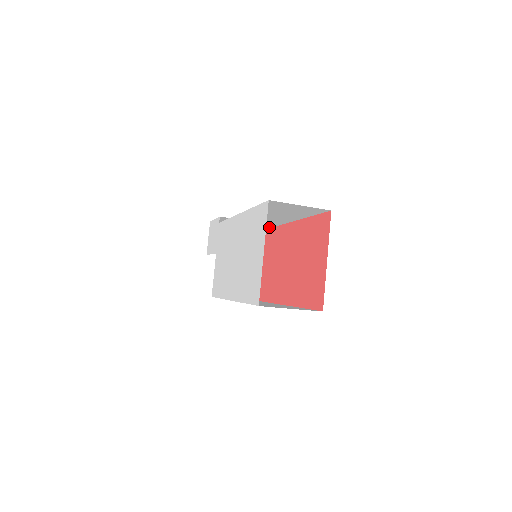
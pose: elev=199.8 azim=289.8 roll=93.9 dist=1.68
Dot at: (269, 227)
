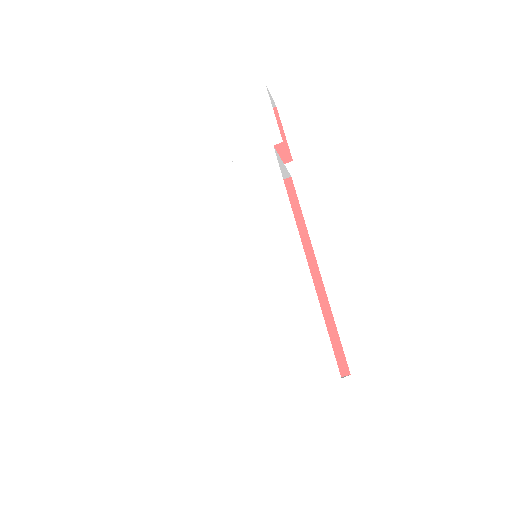
Dot at: occluded
